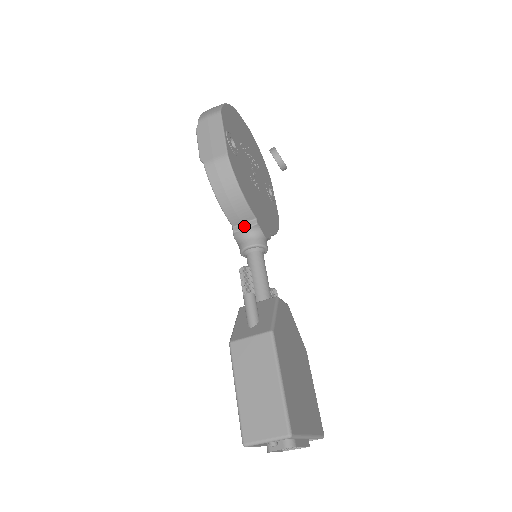
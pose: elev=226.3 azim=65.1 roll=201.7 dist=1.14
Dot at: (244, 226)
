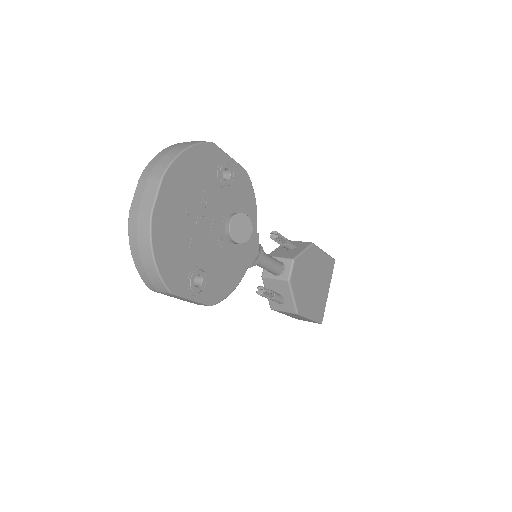
Dot at: occluded
